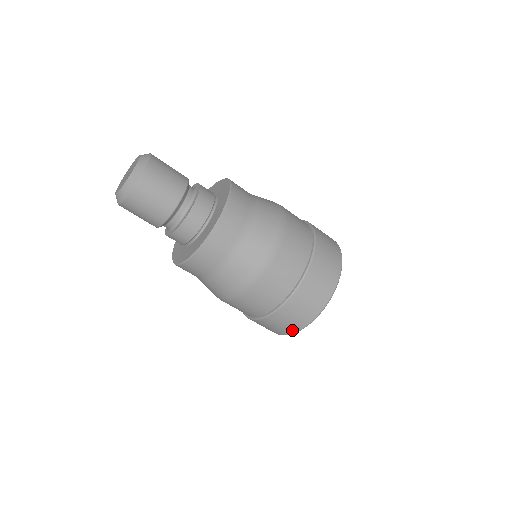
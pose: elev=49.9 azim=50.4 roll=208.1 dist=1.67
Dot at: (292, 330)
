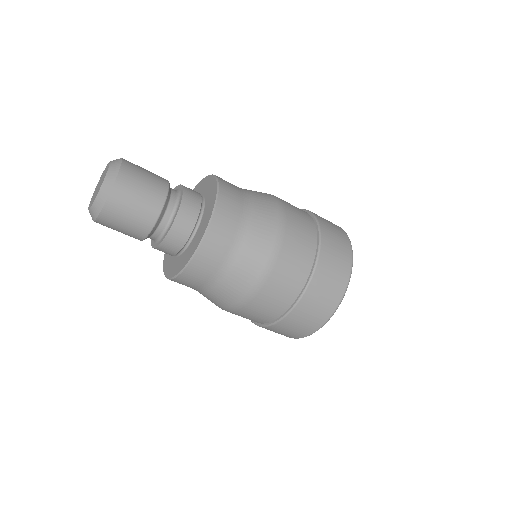
Dot at: occluded
